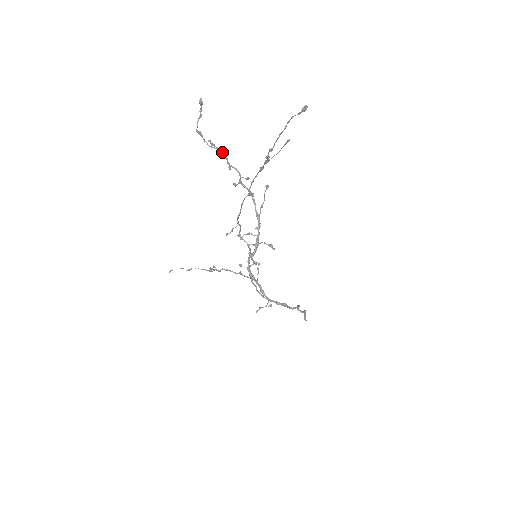
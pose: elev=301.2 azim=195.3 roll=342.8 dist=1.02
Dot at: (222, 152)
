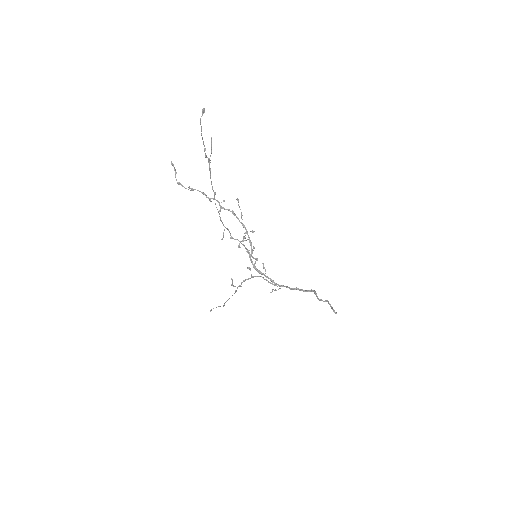
Dot at: (200, 191)
